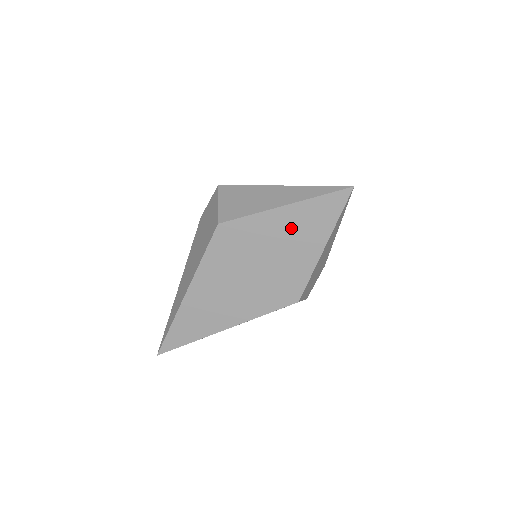
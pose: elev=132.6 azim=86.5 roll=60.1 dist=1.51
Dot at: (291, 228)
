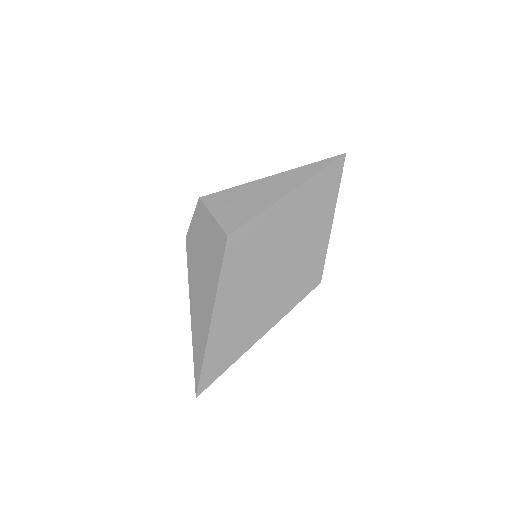
Dot at: (299, 214)
